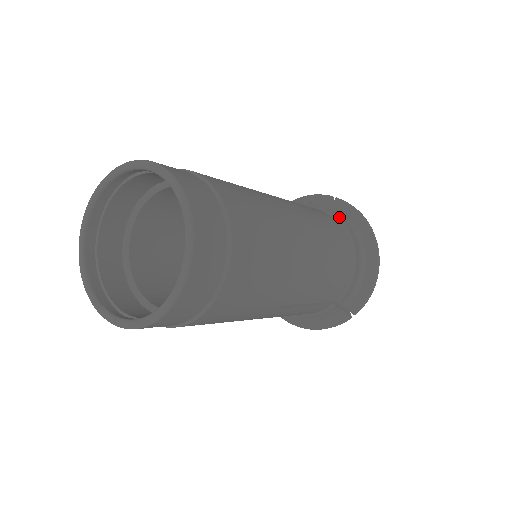
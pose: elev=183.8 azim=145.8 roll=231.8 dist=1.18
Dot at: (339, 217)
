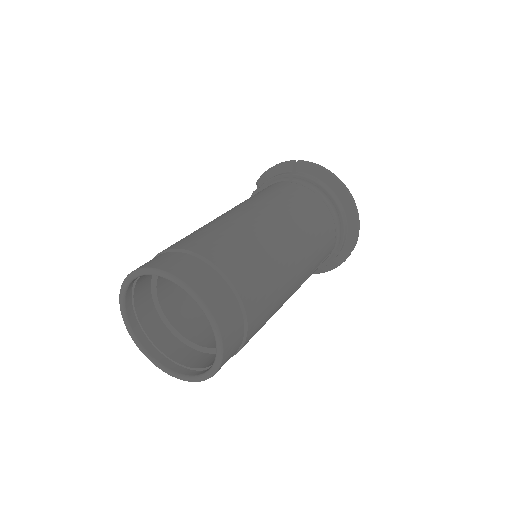
Dot at: (307, 181)
